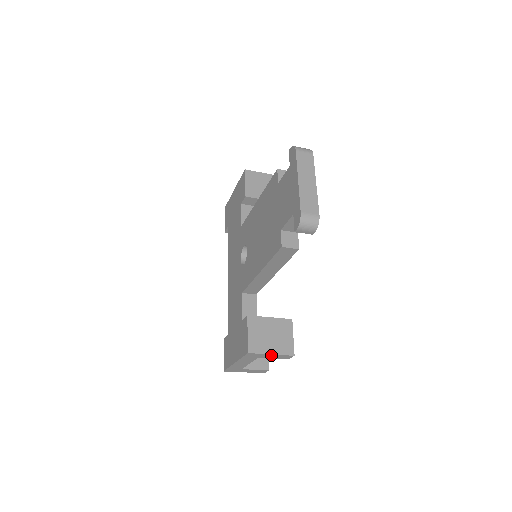
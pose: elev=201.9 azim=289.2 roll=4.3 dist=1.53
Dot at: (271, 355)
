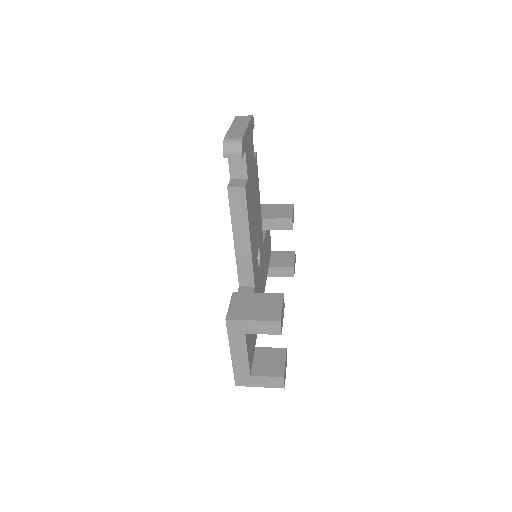
Dot at: (254, 324)
